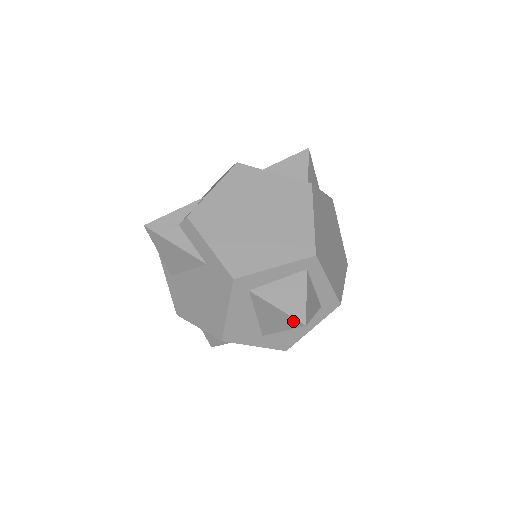
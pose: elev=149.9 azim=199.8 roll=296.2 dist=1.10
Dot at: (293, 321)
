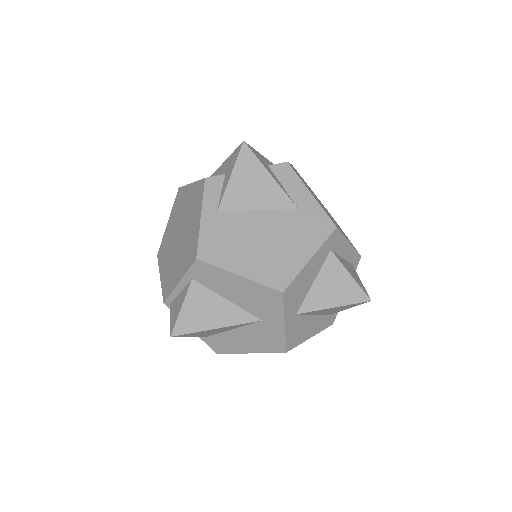
Dot at: (359, 294)
